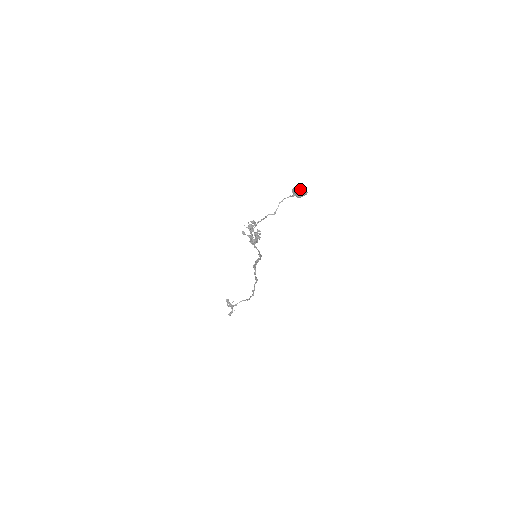
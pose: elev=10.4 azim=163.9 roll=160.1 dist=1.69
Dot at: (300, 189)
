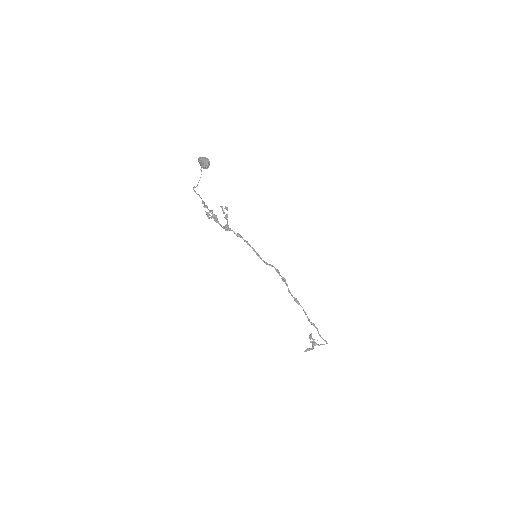
Dot at: (200, 158)
